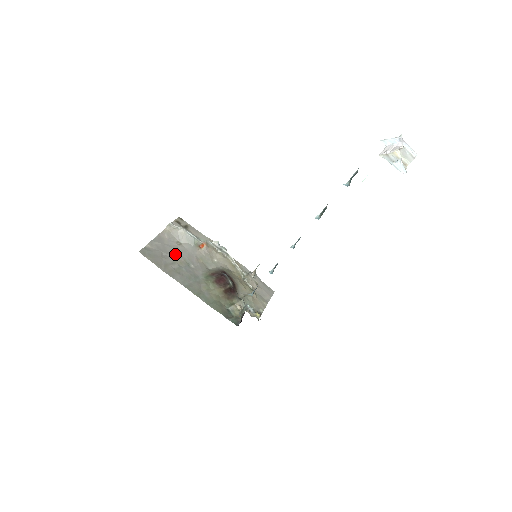
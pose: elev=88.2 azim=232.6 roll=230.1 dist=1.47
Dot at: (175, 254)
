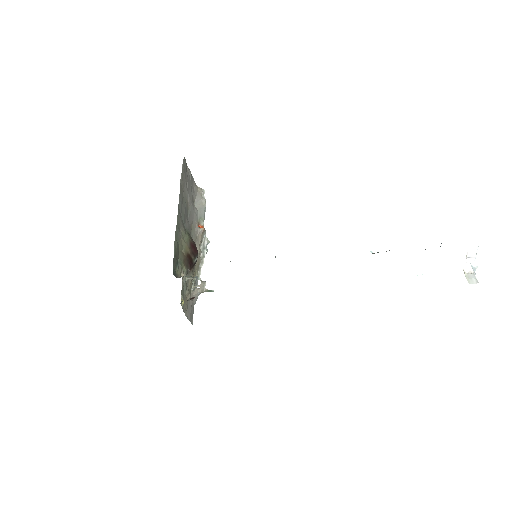
Dot at: (190, 197)
